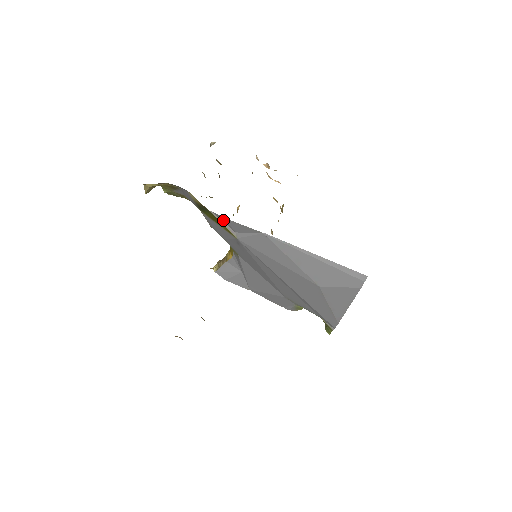
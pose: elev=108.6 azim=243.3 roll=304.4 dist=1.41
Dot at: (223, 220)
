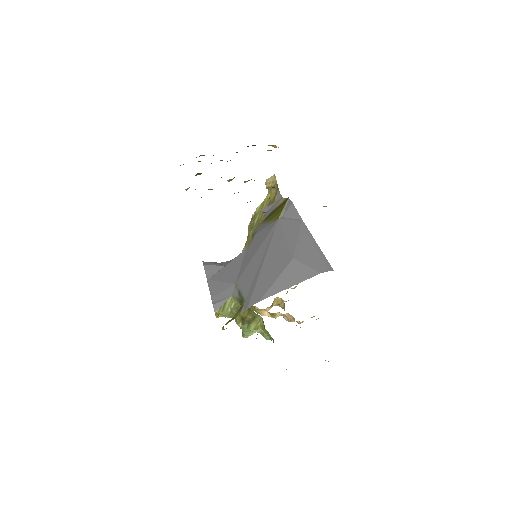
Dot at: (288, 206)
